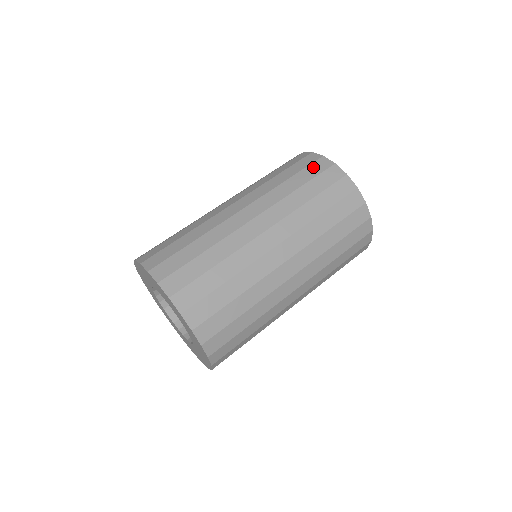
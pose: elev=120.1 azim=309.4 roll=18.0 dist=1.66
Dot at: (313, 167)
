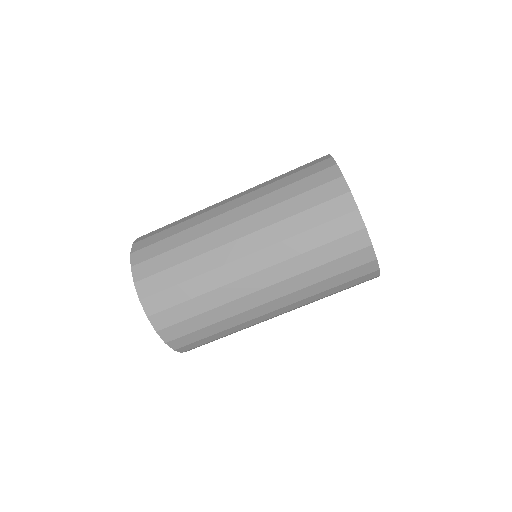
Dot at: (347, 242)
